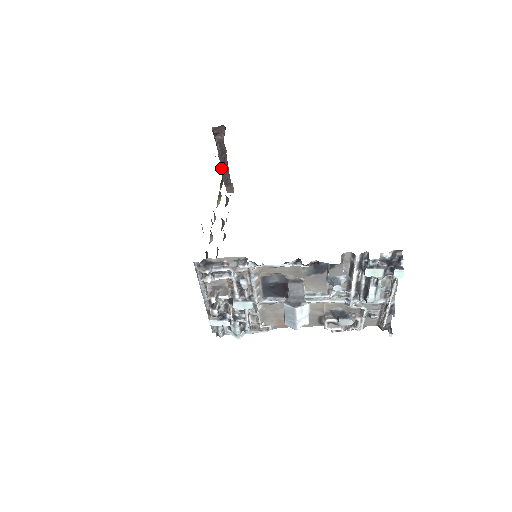
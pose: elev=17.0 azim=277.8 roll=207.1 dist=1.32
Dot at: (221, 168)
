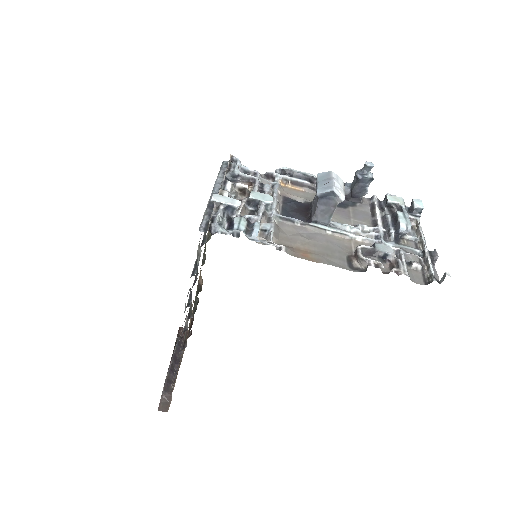
Dot at: (170, 366)
